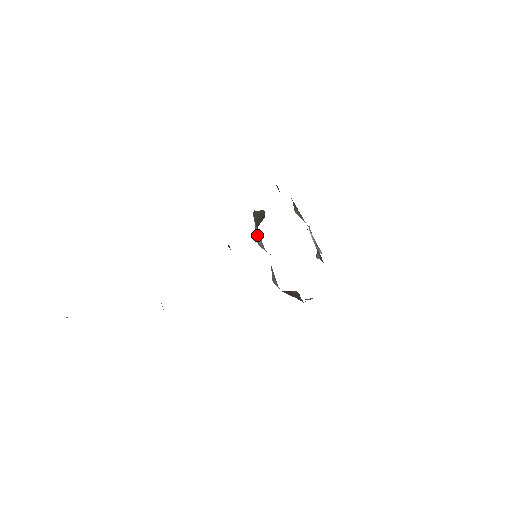
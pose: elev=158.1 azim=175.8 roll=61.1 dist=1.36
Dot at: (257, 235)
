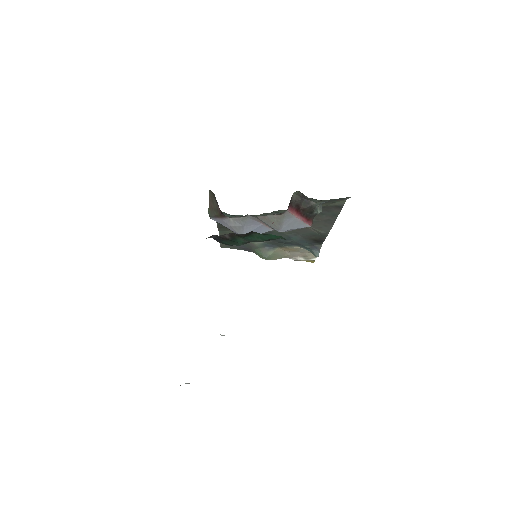
Dot at: (230, 223)
